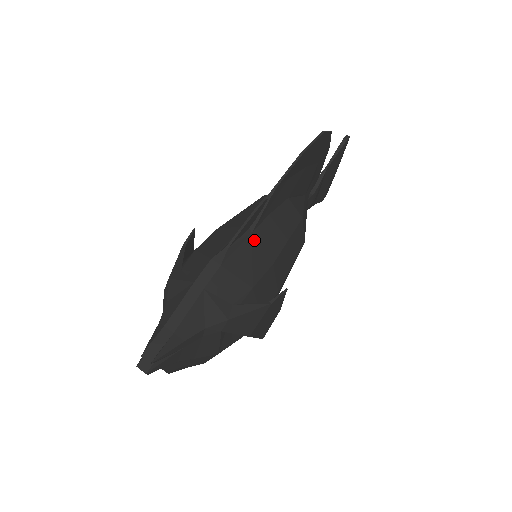
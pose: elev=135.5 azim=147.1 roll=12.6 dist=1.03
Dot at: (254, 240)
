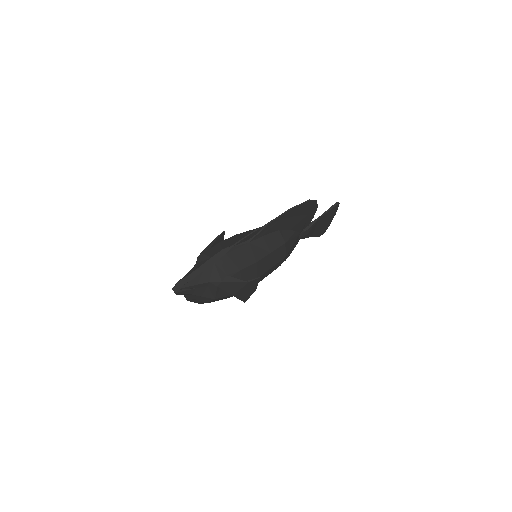
Dot at: (249, 247)
